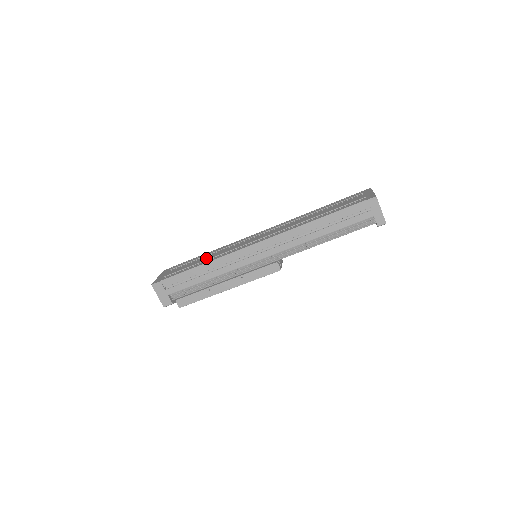
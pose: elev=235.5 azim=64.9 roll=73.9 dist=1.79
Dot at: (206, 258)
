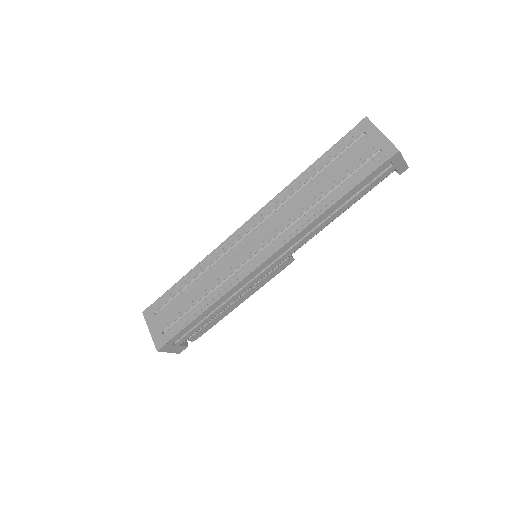
Dot at: (200, 290)
